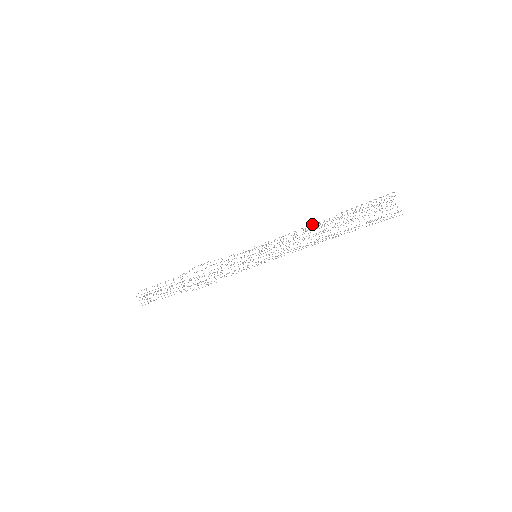
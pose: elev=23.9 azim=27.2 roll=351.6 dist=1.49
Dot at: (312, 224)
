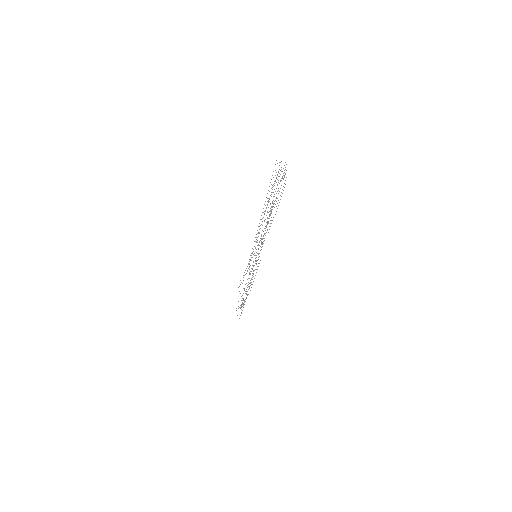
Dot at: (261, 215)
